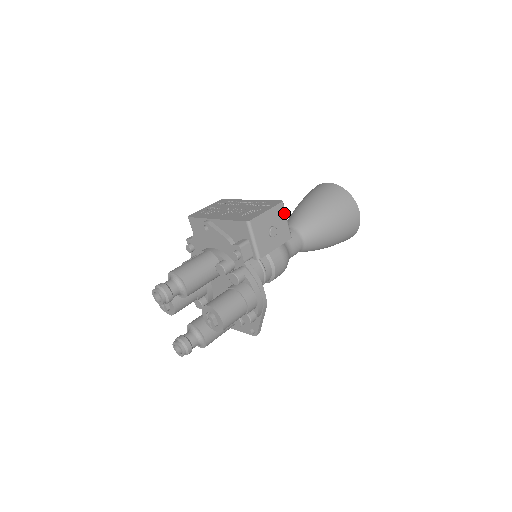
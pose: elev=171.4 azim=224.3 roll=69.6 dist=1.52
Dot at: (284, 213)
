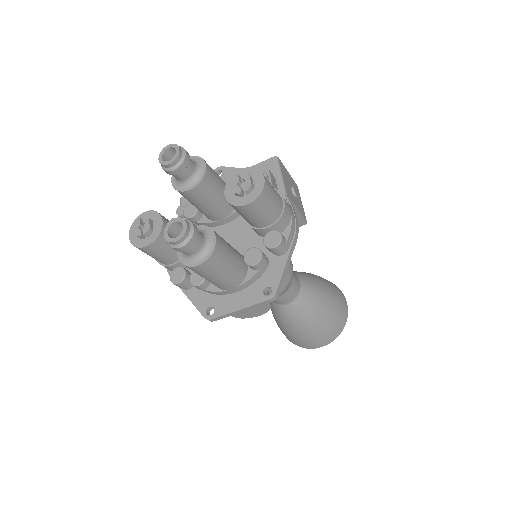
Dot at: occluded
